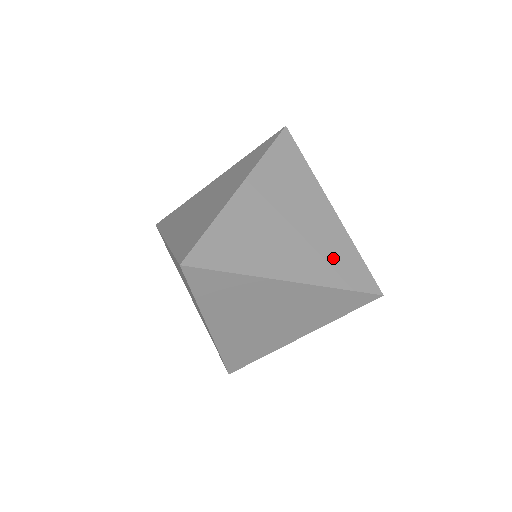
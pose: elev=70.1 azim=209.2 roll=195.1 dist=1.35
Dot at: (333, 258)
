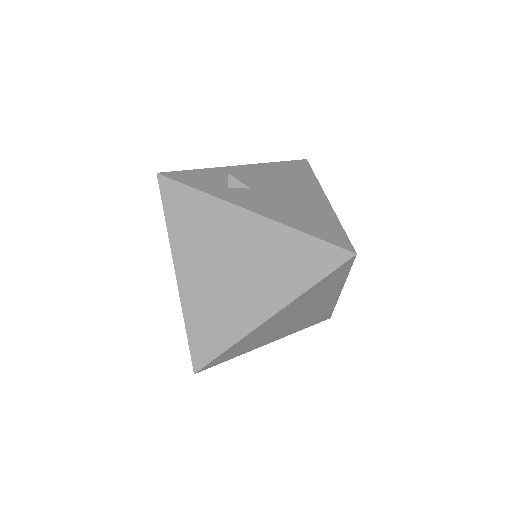
Dot at: (286, 263)
